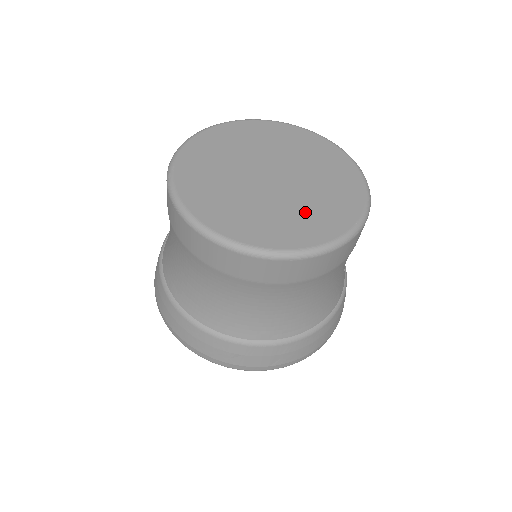
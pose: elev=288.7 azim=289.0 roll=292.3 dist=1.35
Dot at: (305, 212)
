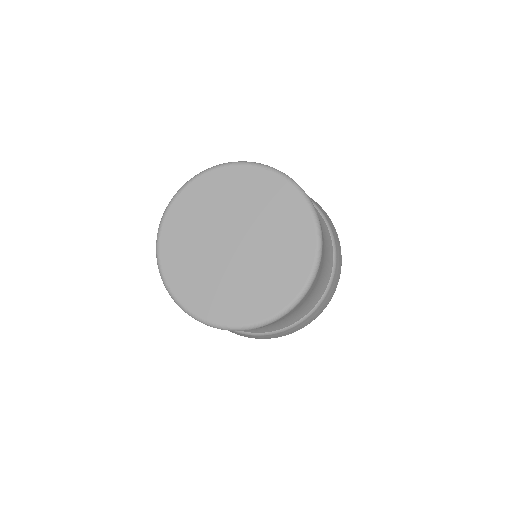
Dot at: (276, 265)
